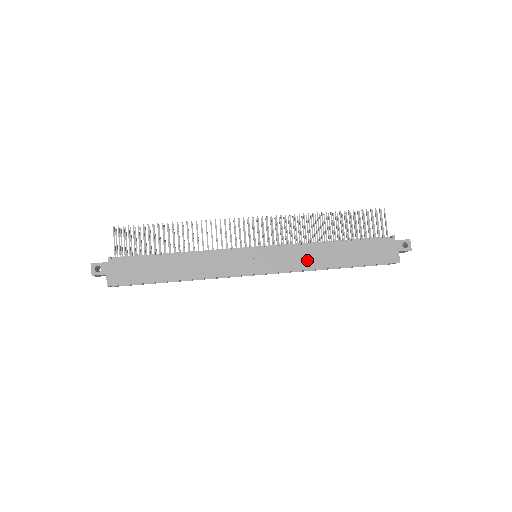
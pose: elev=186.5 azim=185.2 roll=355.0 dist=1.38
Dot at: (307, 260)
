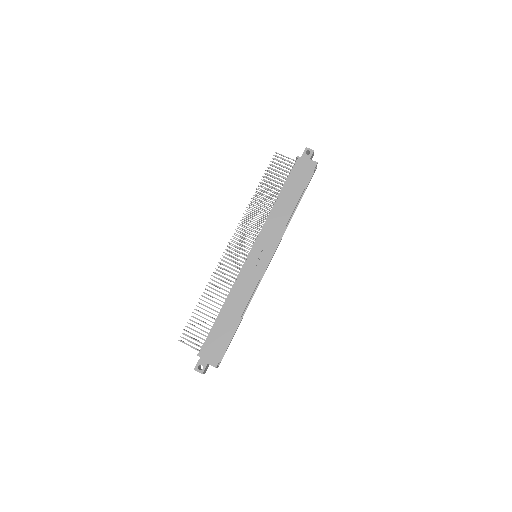
Dot at: (279, 223)
